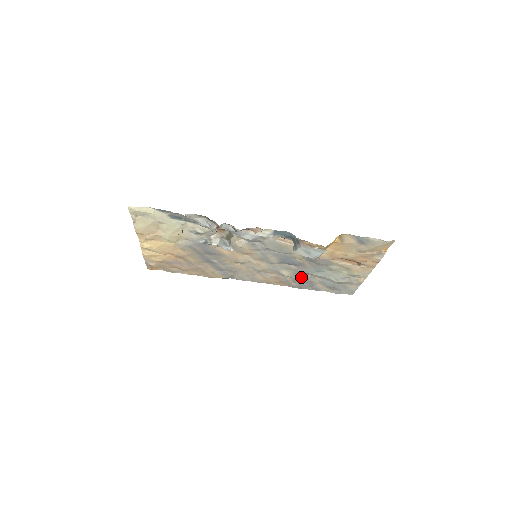
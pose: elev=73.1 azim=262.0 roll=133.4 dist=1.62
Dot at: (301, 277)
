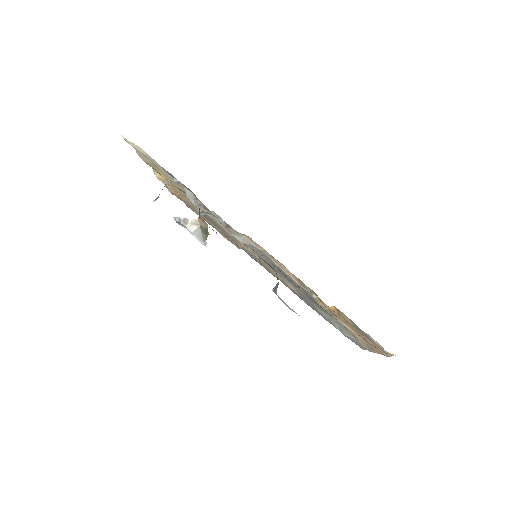
Dot at: (307, 300)
